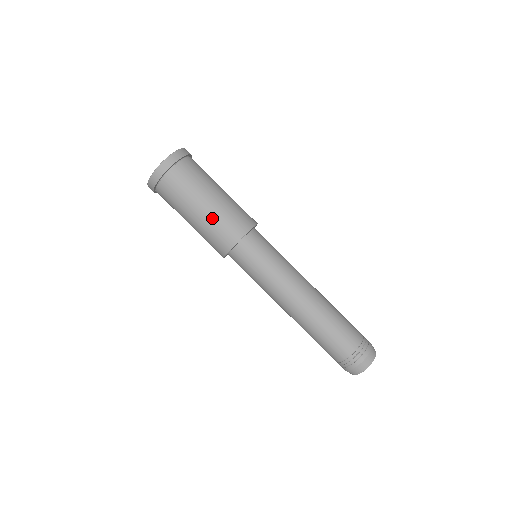
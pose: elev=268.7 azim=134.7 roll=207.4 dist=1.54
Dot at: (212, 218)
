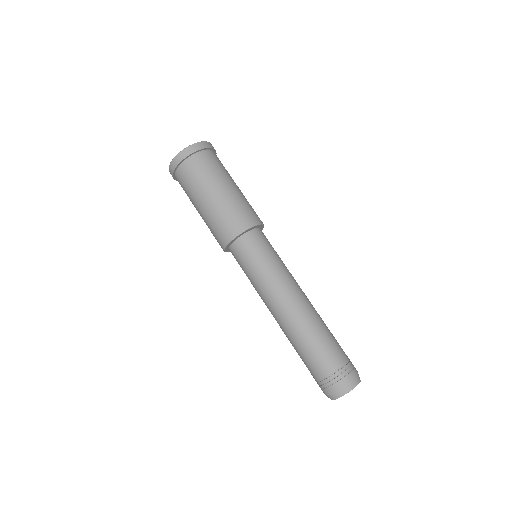
Dot at: (228, 202)
